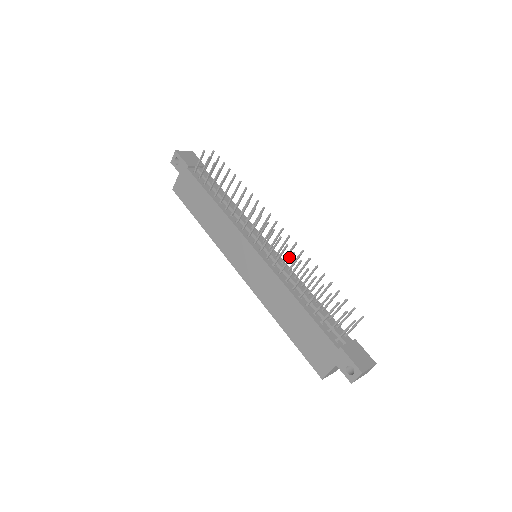
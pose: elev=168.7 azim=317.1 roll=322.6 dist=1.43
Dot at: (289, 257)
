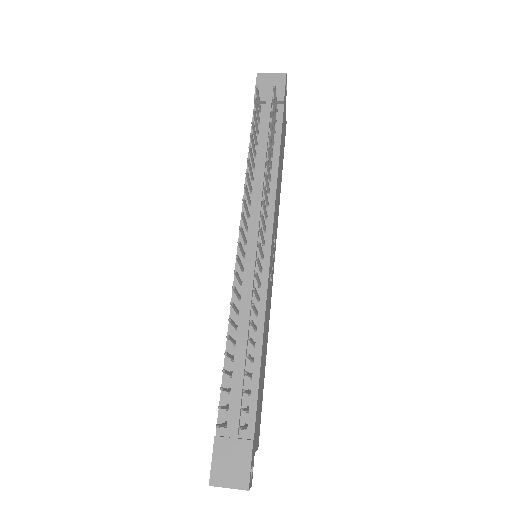
Dot at: occluded
